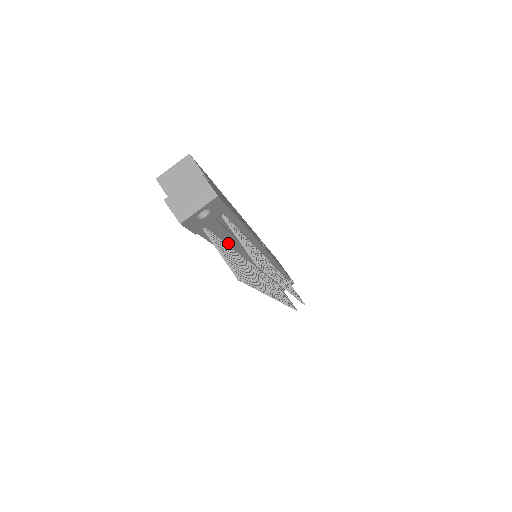
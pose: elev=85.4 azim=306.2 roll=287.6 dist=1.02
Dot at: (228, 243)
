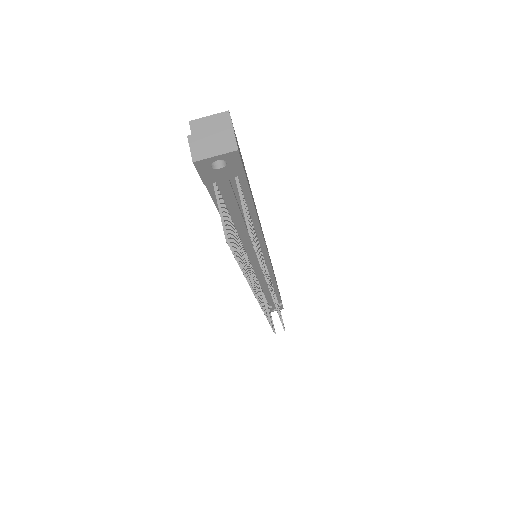
Dot at: (233, 218)
